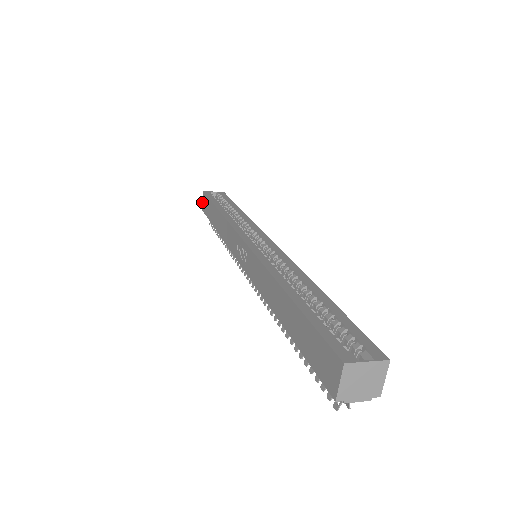
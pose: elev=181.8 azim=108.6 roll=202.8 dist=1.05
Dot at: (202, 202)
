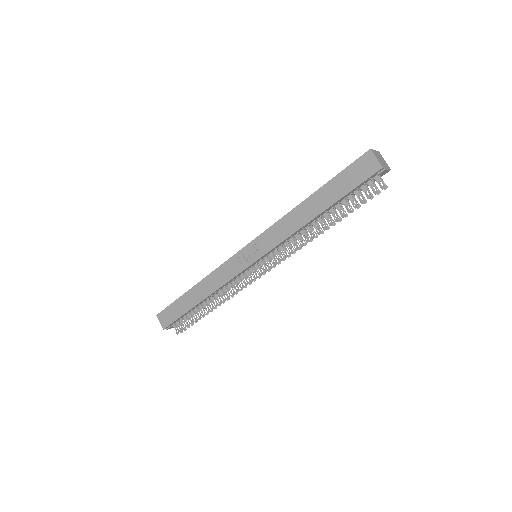
Dot at: (161, 323)
